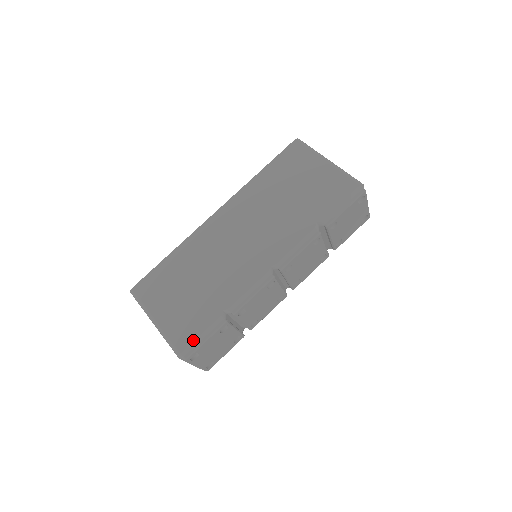
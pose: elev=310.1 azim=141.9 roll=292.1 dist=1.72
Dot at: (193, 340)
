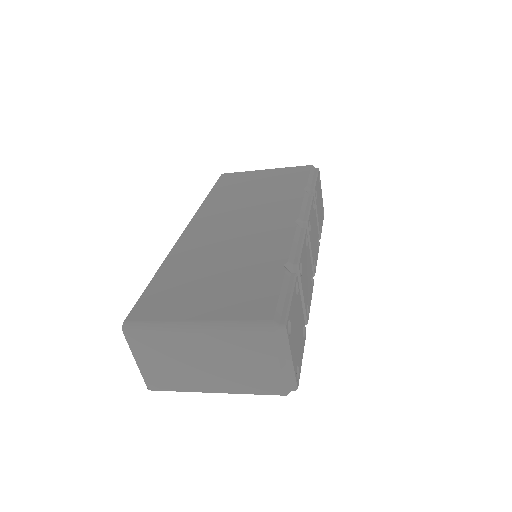
Dot at: (276, 301)
